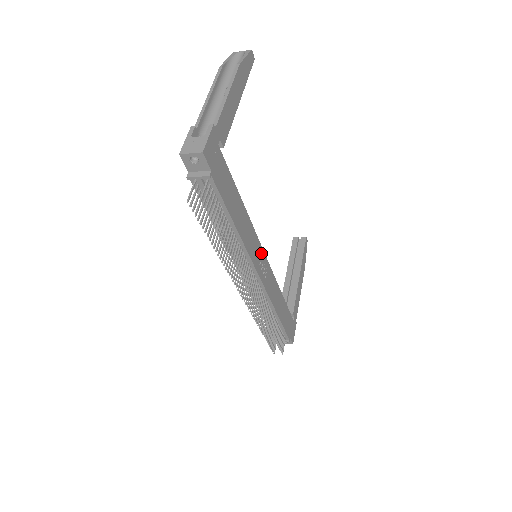
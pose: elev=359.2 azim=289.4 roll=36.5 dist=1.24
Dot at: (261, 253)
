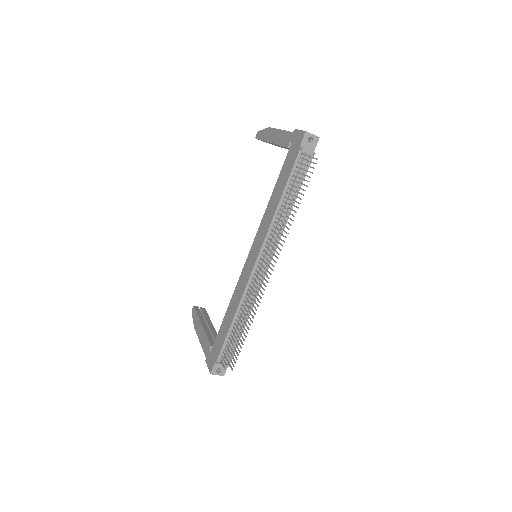
Dot at: occluded
